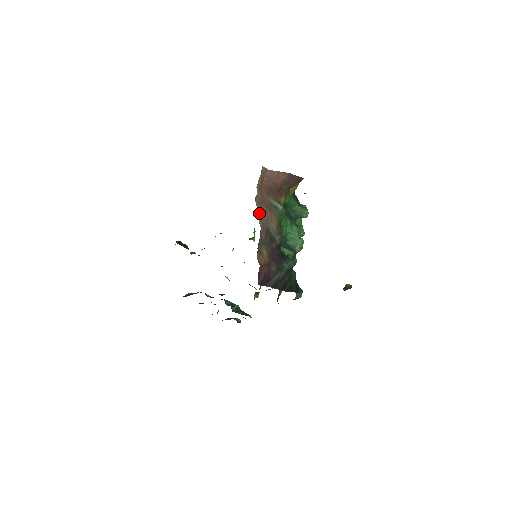
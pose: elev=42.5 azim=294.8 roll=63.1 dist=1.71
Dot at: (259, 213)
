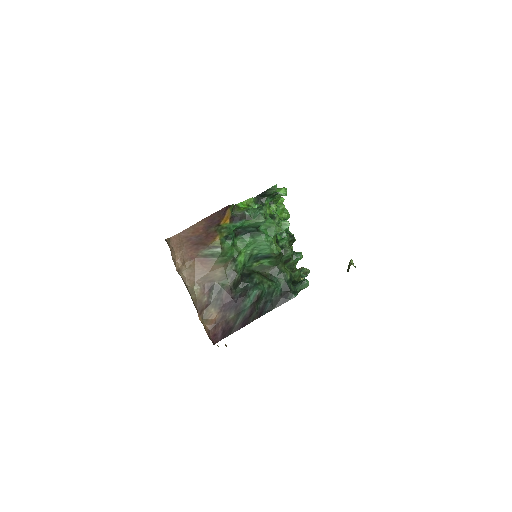
Dot at: (193, 279)
